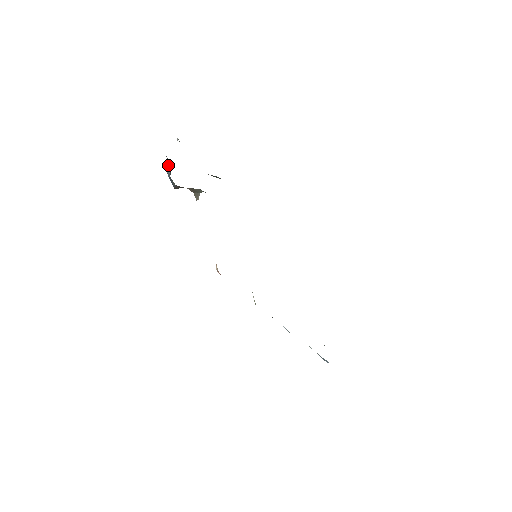
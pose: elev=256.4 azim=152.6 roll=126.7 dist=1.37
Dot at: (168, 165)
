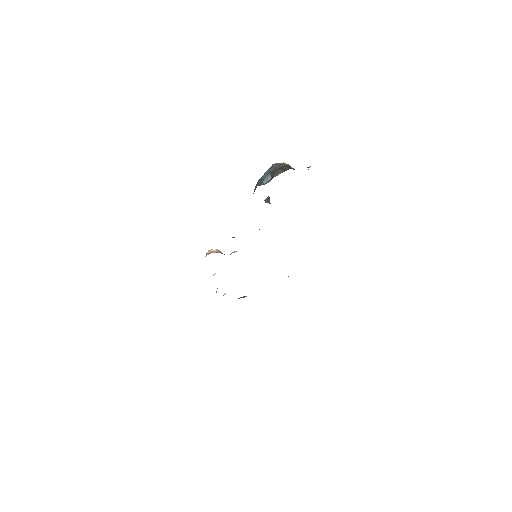
Dot at: (270, 177)
